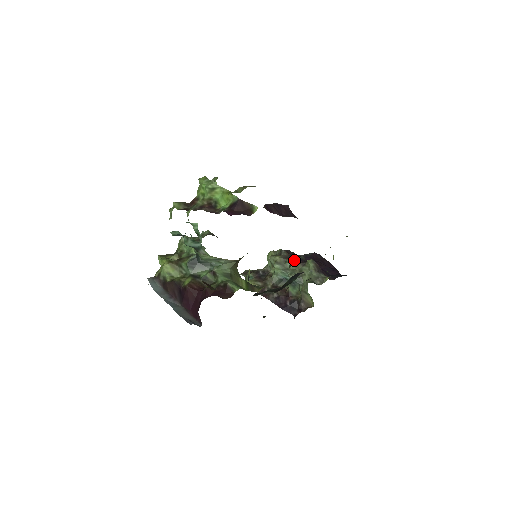
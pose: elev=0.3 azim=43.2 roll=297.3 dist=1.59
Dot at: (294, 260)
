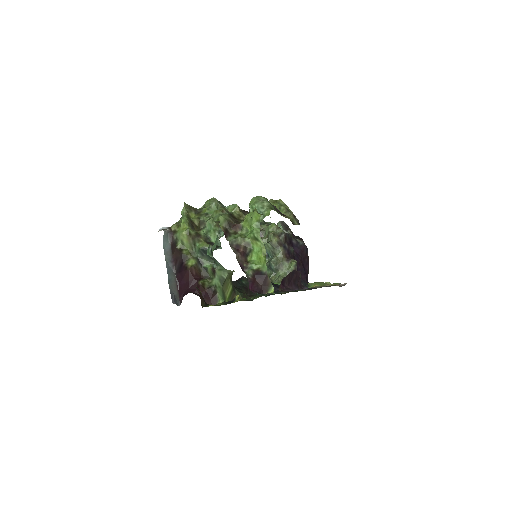
Dot at: (284, 251)
